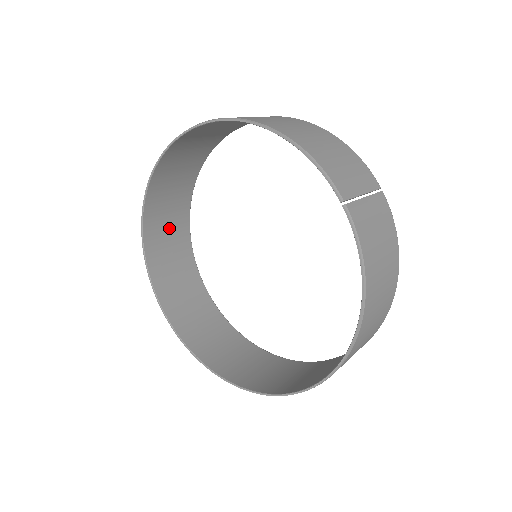
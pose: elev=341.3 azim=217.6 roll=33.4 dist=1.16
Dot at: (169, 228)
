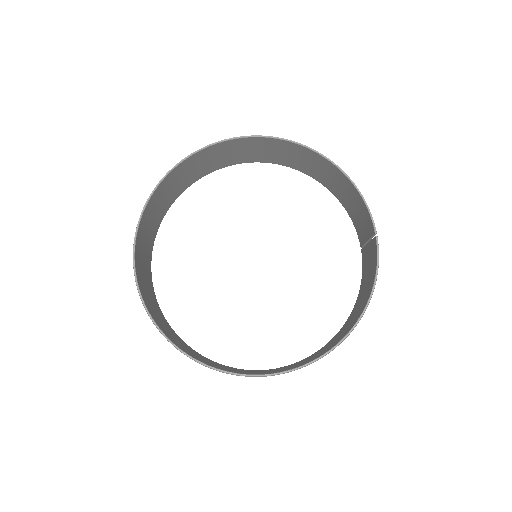
Dot at: (161, 203)
